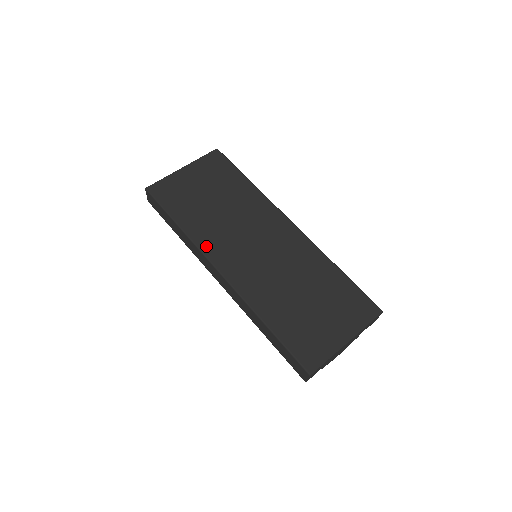
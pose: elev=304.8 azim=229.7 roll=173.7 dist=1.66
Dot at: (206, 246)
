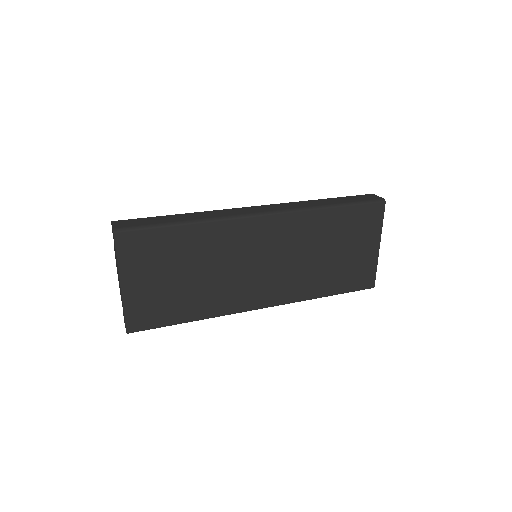
Dot at: (232, 308)
